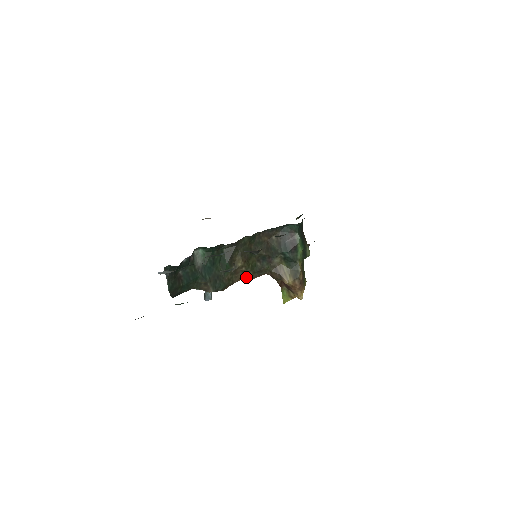
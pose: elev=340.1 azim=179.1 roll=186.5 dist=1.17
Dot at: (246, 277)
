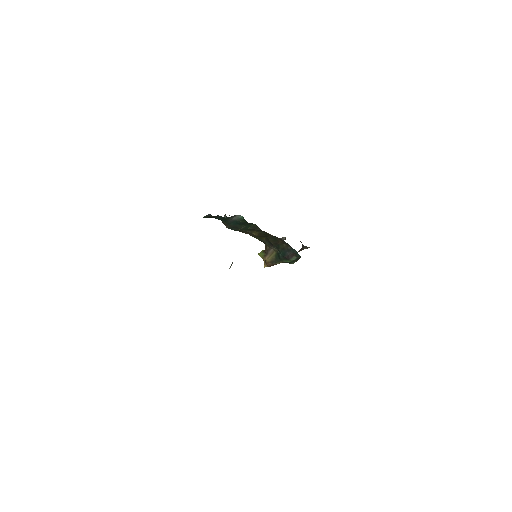
Dot at: (252, 236)
